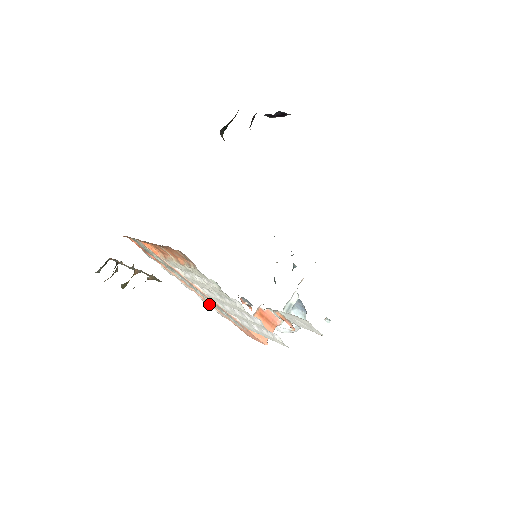
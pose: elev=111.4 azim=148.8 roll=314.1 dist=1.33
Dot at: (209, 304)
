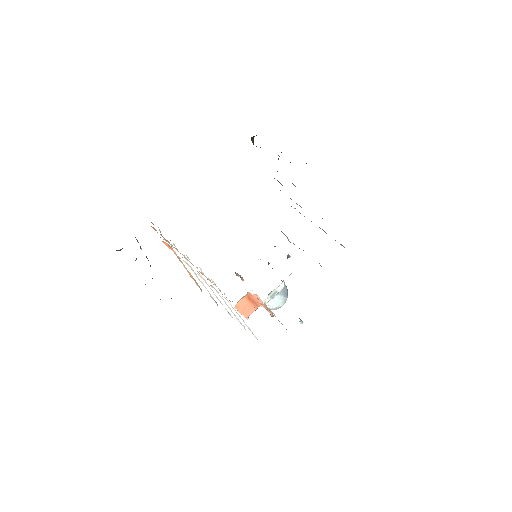
Dot at: occluded
